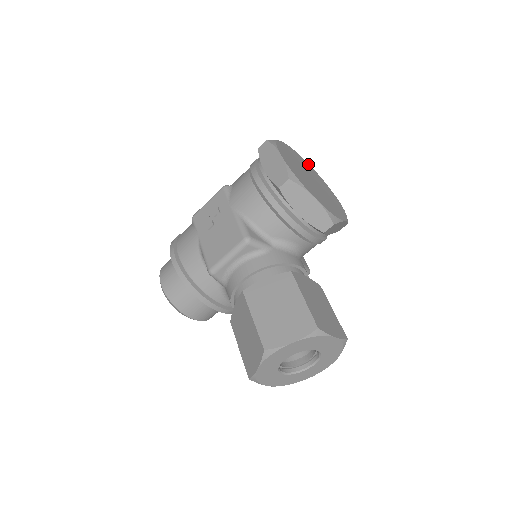
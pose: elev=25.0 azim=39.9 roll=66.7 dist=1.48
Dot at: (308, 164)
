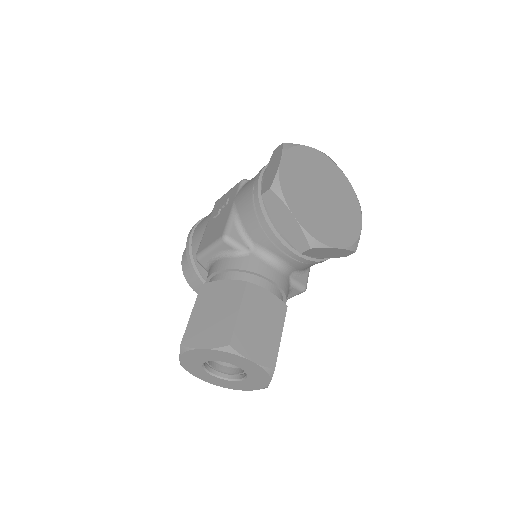
Dot at: (344, 176)
